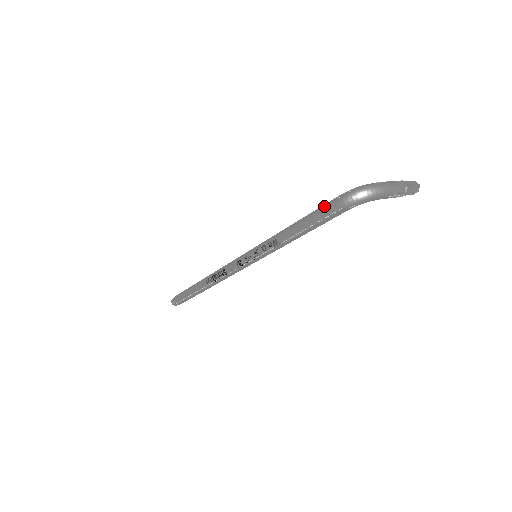
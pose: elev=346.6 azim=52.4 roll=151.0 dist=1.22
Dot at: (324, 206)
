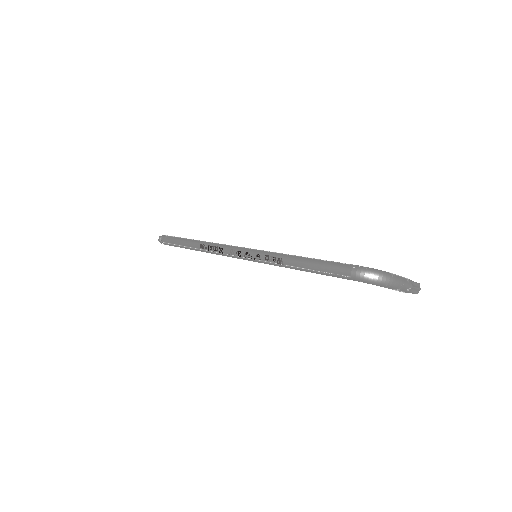
Dot at: (338, 264)
